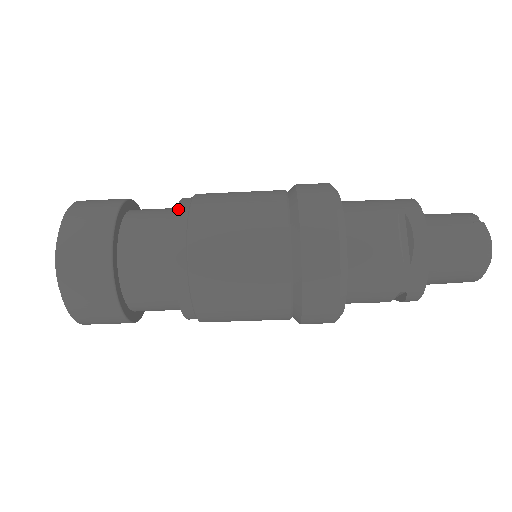
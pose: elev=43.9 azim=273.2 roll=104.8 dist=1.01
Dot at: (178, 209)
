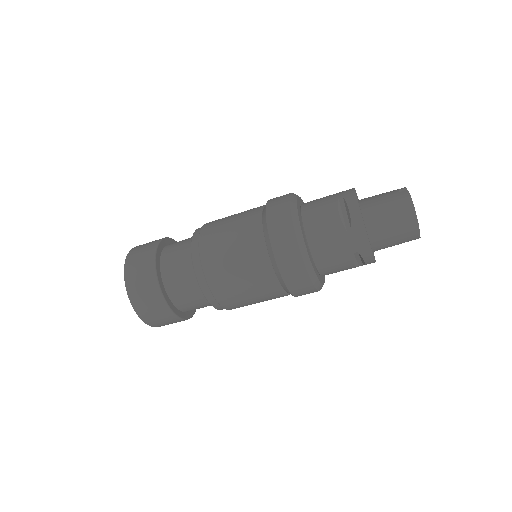
Dot at: (194, 233)
